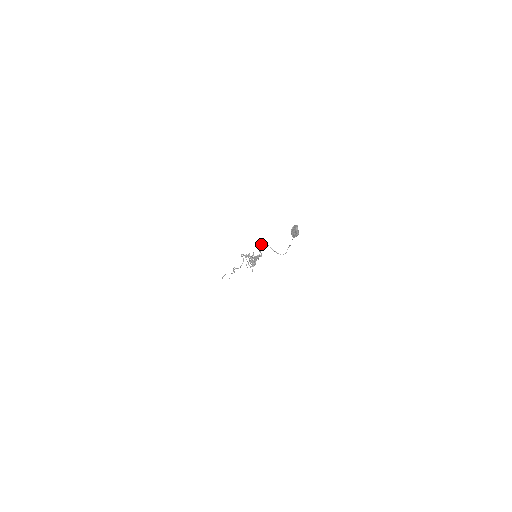
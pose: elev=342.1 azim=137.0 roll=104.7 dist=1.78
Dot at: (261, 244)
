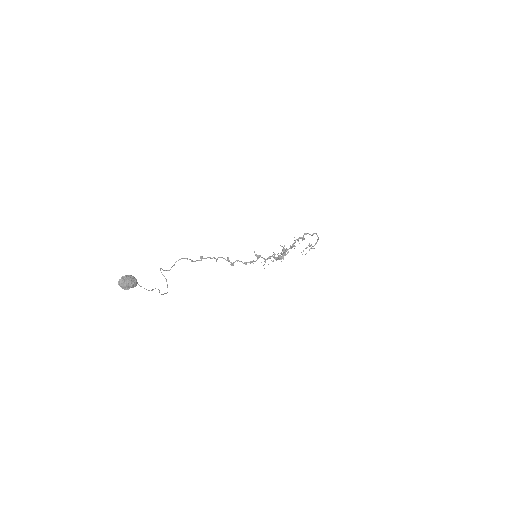
Dot at: (193, 261)
